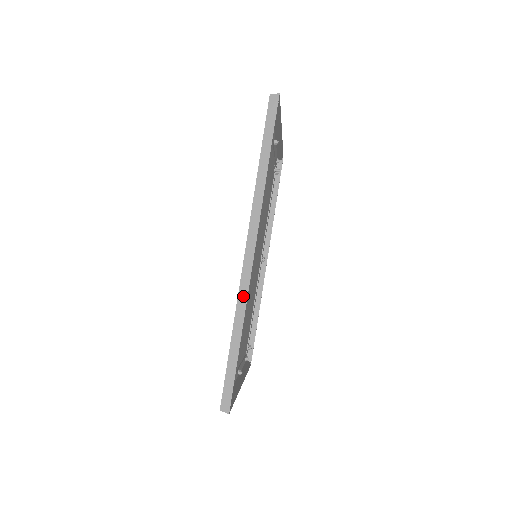
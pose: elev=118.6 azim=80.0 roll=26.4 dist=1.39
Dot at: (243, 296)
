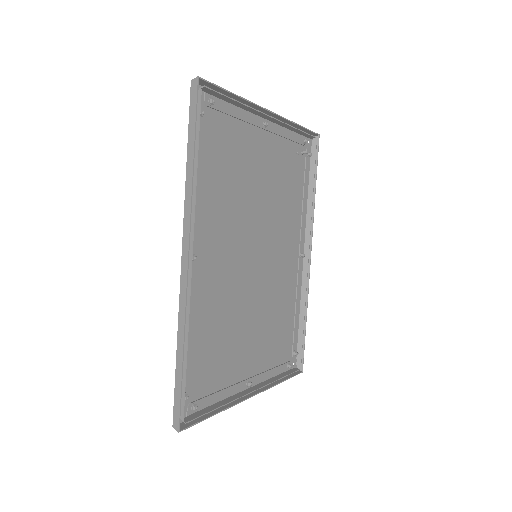
Dot at: (182, 307)
